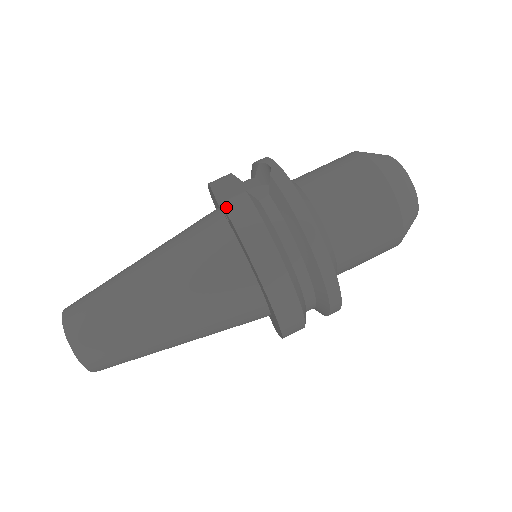
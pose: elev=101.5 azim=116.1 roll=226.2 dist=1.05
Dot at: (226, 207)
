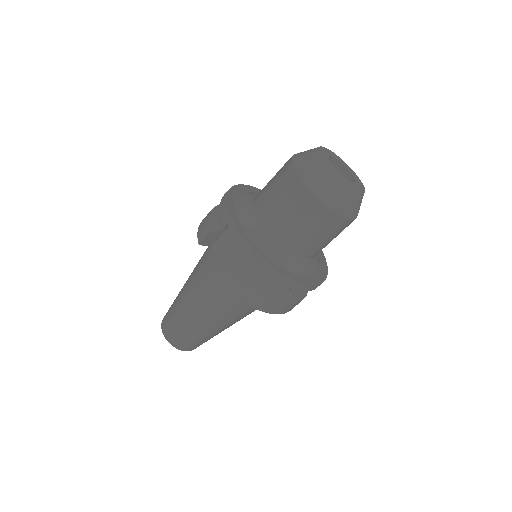
Dot at: (217, 277)
